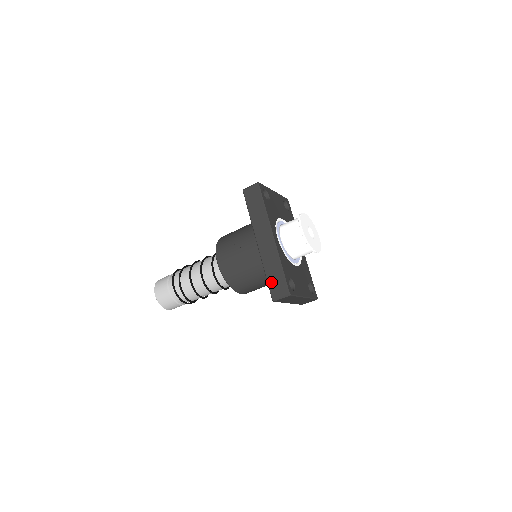
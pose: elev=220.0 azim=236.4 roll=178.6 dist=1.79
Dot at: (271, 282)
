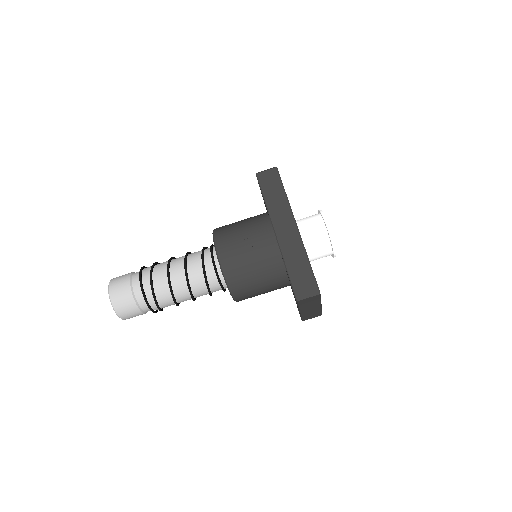
Dot at: (295, 277)
